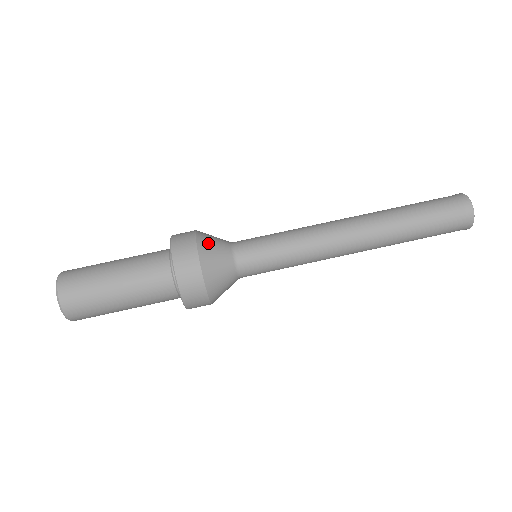
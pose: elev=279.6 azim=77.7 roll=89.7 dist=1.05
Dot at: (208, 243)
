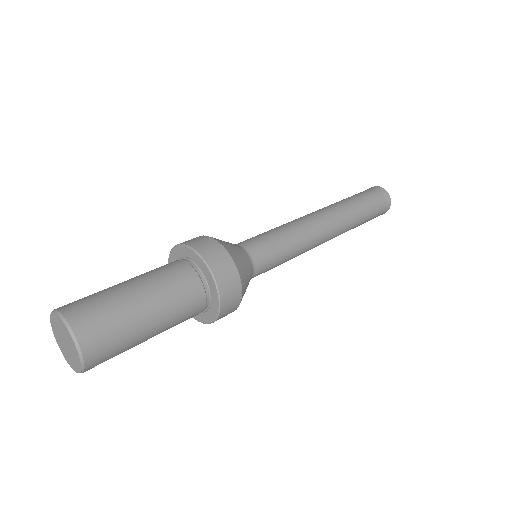
Dot at: occluded
